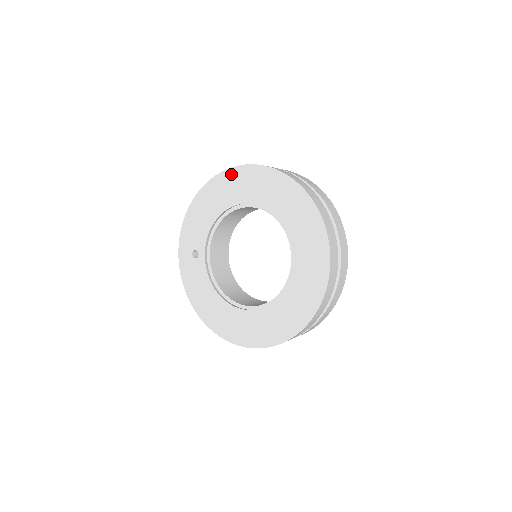
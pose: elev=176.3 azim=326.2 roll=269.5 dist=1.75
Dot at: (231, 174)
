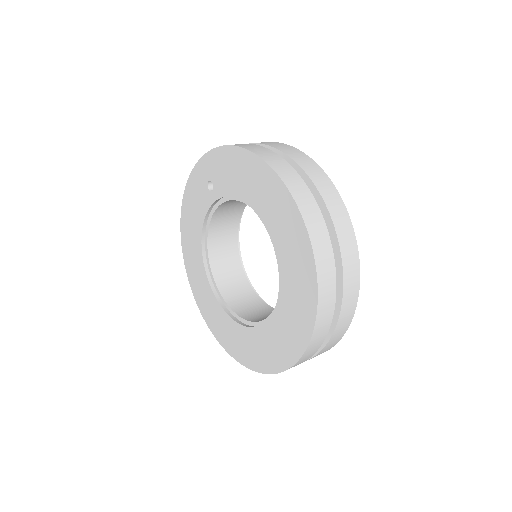
Dot at: (289, 204)
